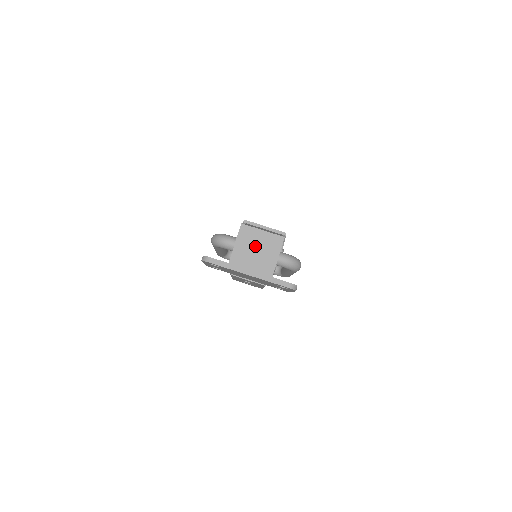
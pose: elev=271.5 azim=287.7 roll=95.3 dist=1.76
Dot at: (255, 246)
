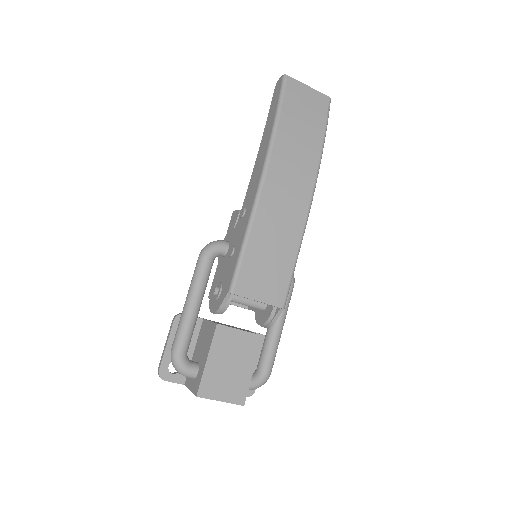
Dot at: occluded
